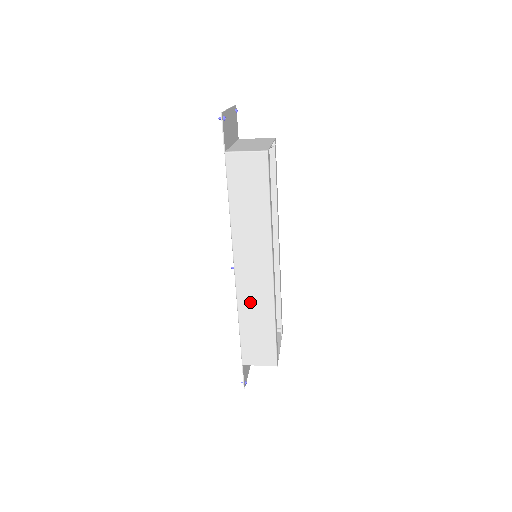
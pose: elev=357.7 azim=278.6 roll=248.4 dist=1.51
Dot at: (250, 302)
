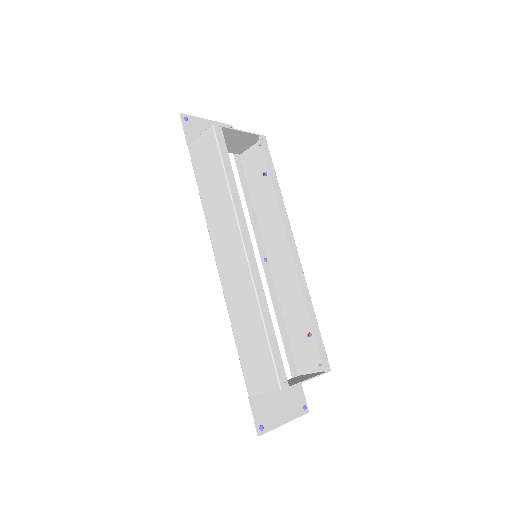
Dot at: (236, 299)
